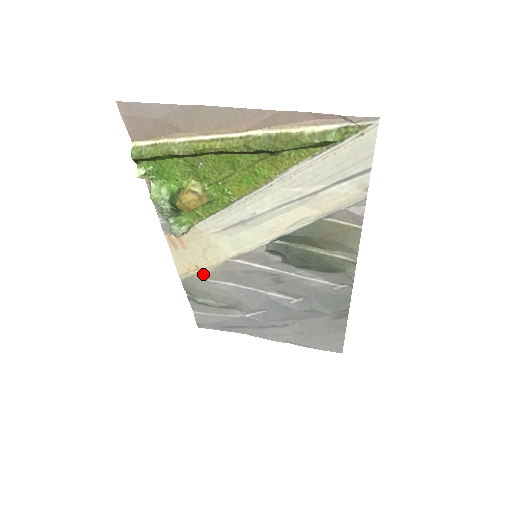
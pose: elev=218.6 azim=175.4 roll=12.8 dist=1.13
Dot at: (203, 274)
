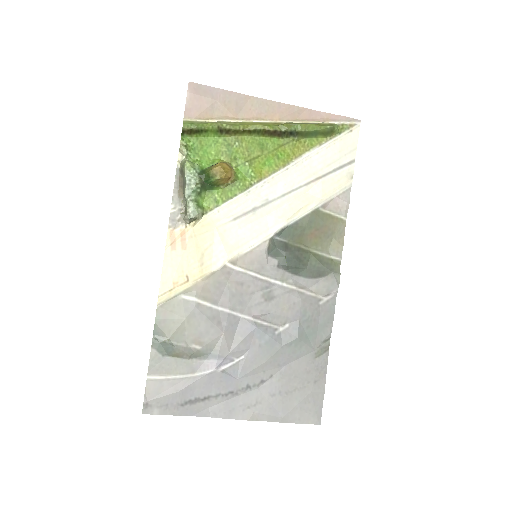
Dot at: (191, 290)
